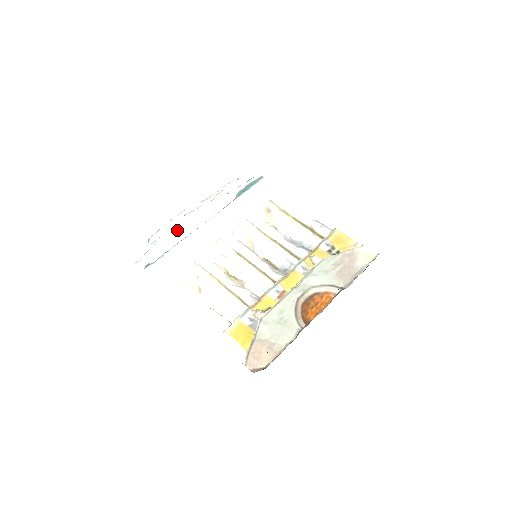
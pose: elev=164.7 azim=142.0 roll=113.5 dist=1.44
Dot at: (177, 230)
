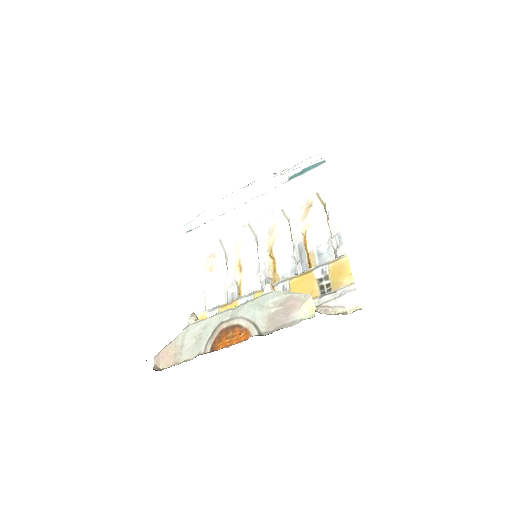
Dot at: (225, 203)
